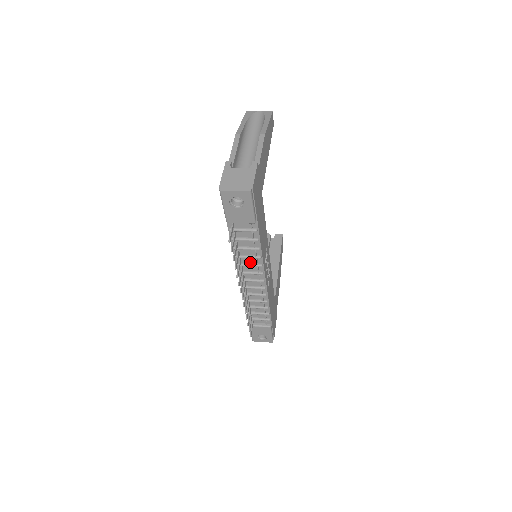
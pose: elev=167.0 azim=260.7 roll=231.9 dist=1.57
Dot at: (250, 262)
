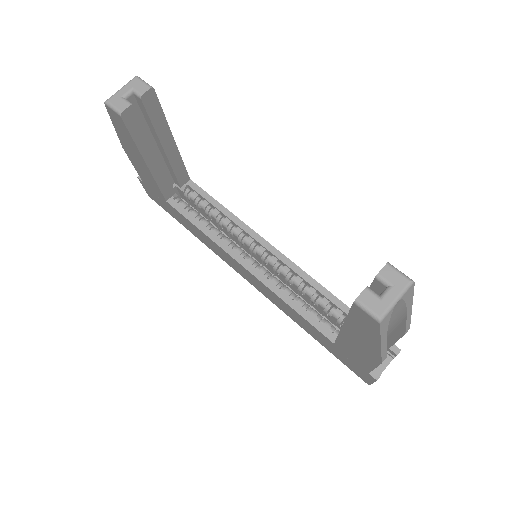
Dot at: occluded
